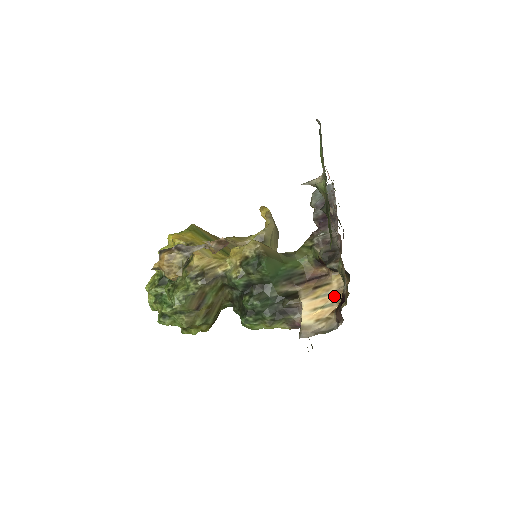
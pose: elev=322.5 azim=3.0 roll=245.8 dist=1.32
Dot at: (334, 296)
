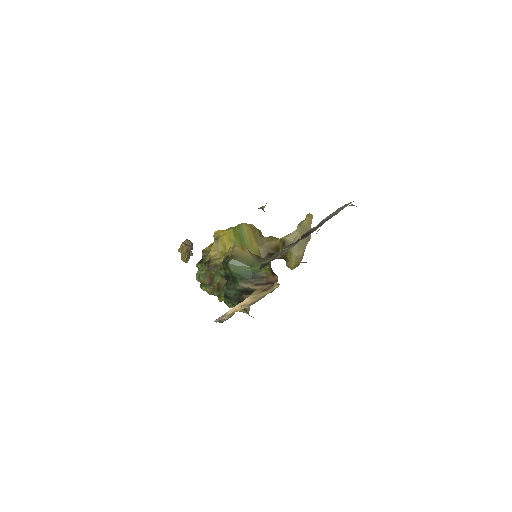
Dot at: (256, 300)
